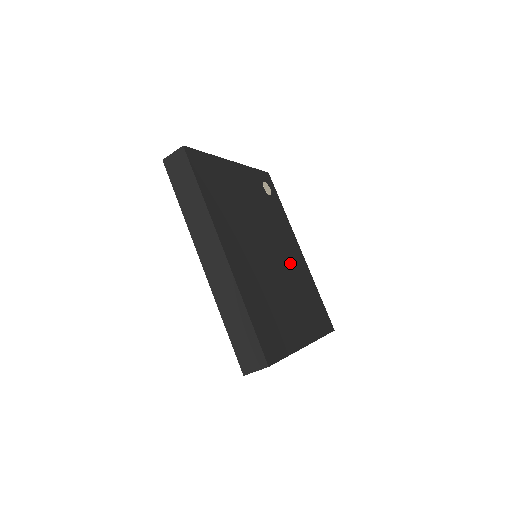
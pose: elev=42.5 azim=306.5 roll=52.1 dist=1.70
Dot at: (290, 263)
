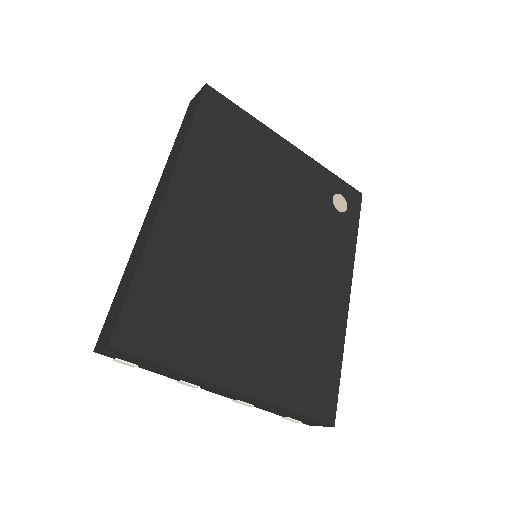
Dot at: (305, 291)
